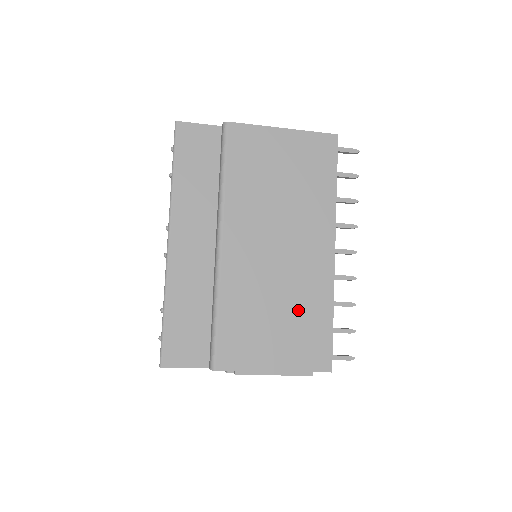
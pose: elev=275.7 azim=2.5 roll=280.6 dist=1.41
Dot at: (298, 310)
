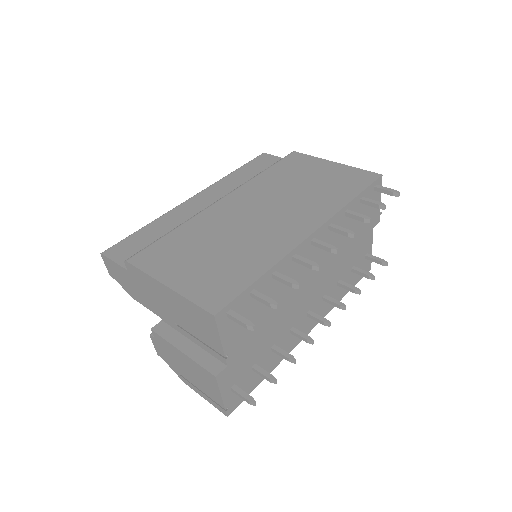
Dot at: (235, 256)
